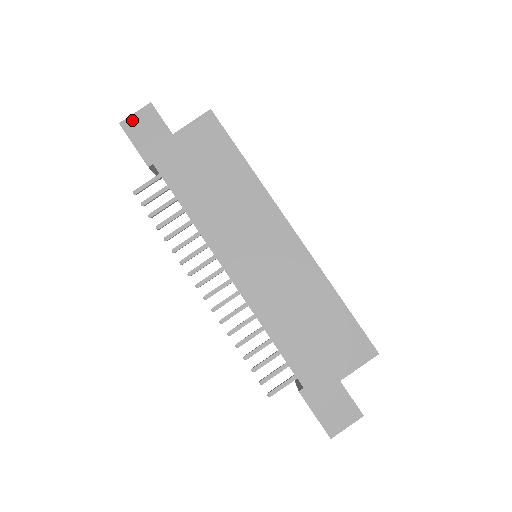
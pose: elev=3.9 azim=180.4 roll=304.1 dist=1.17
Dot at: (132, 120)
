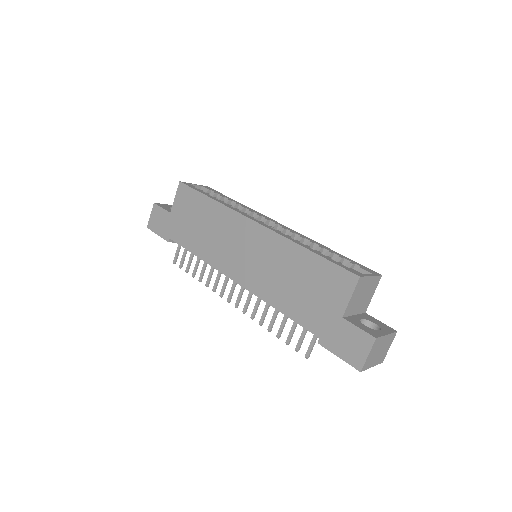
Dot at: (151, 221)
